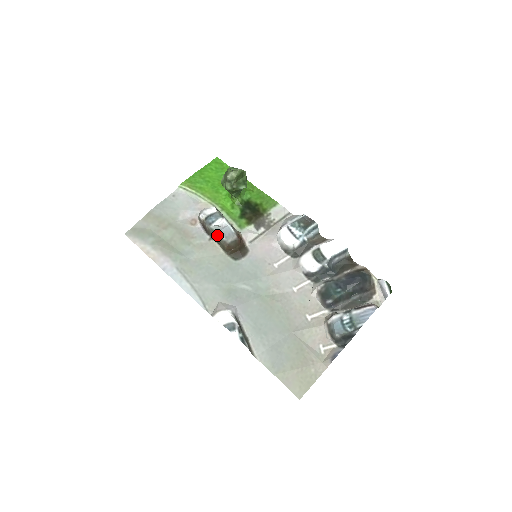
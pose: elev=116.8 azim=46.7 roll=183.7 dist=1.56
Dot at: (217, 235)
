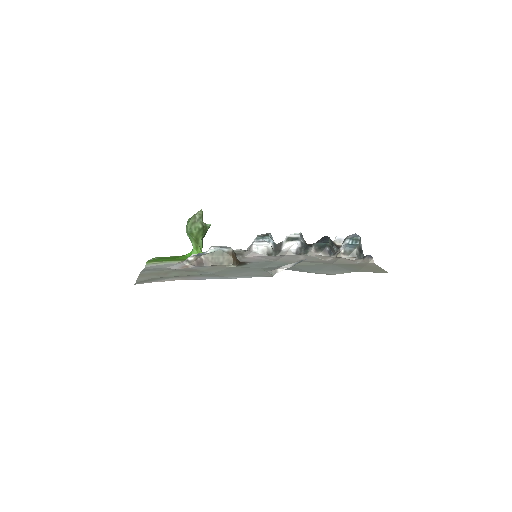
Dot at: (218, 253)
